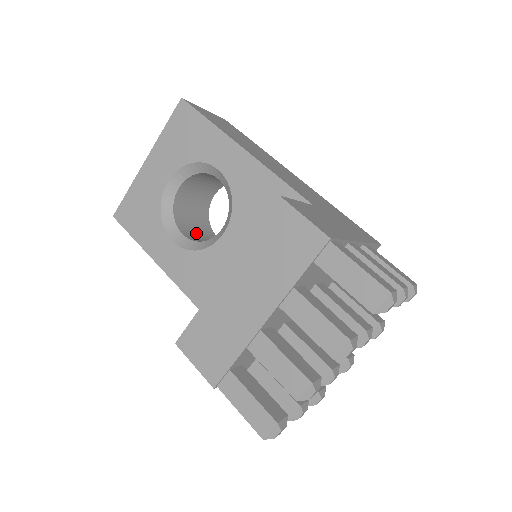
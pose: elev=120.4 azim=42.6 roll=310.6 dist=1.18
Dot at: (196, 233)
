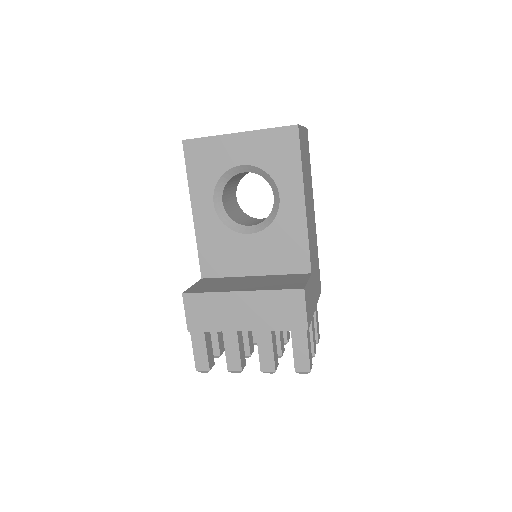
Dot at: (228, 197)
